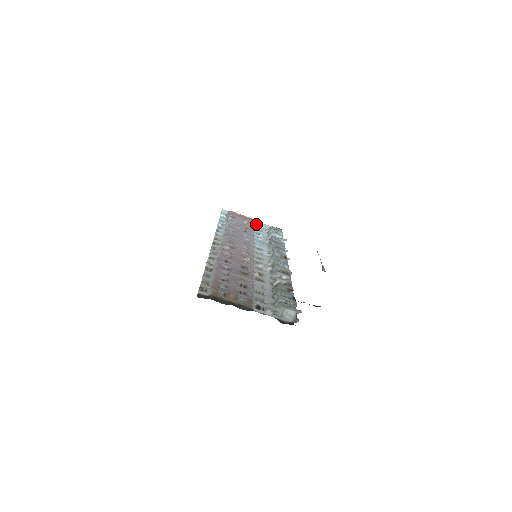
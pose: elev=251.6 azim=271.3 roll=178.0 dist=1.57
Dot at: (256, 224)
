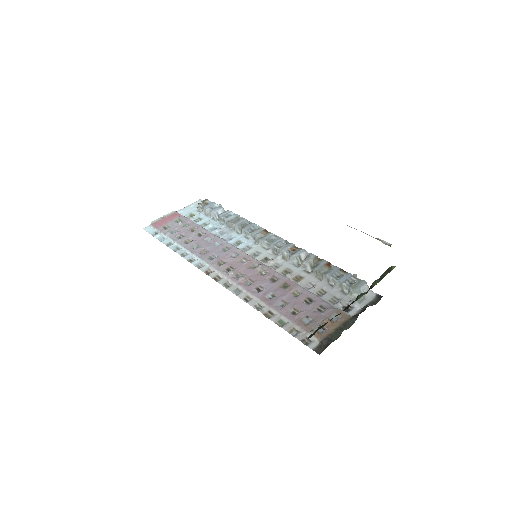
Dot at: (184, 214)
